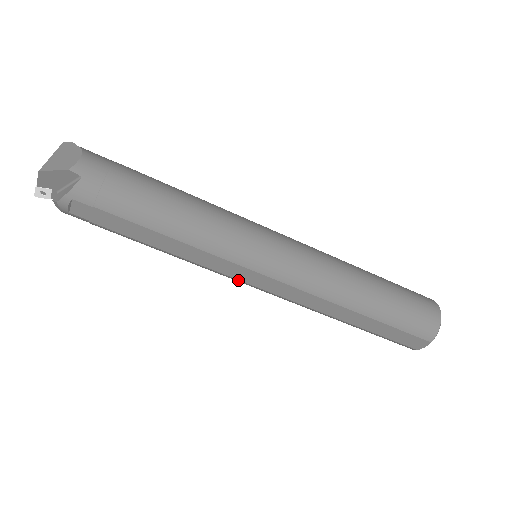
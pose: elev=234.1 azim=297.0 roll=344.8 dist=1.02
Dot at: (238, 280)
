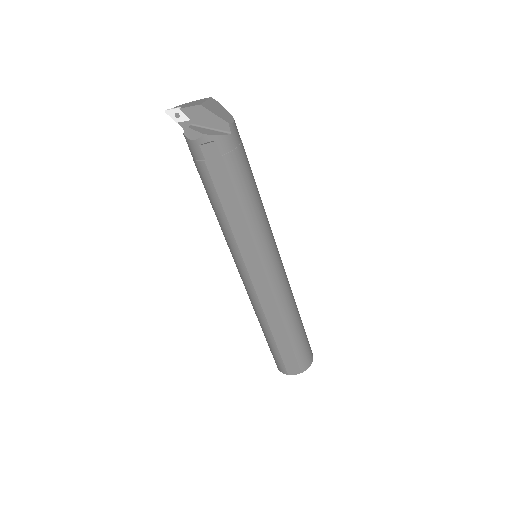
Dot at: (244, 264)
